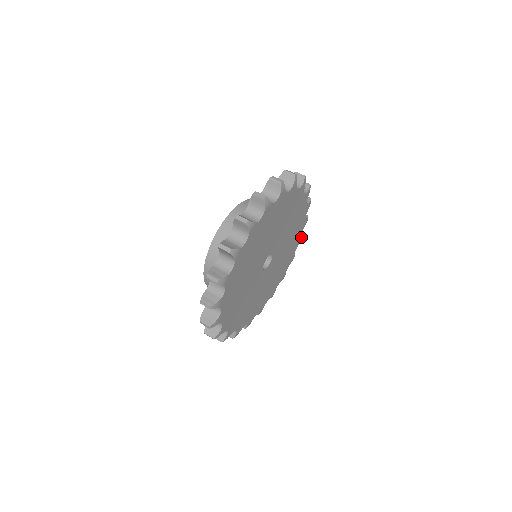
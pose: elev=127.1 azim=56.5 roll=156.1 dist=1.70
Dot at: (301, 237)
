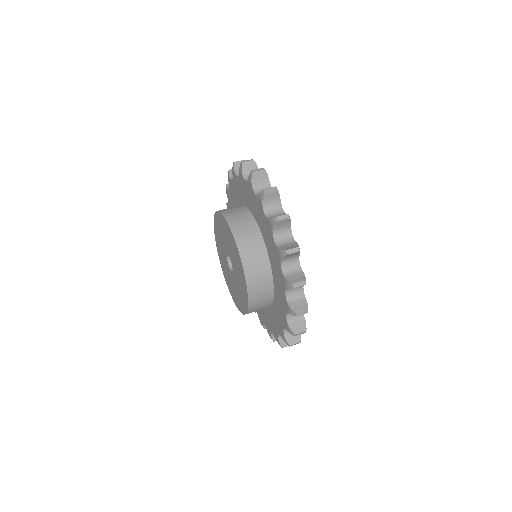
Dot at: occluded
